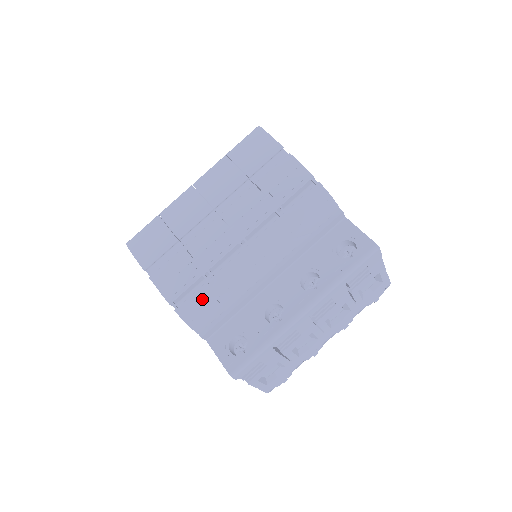
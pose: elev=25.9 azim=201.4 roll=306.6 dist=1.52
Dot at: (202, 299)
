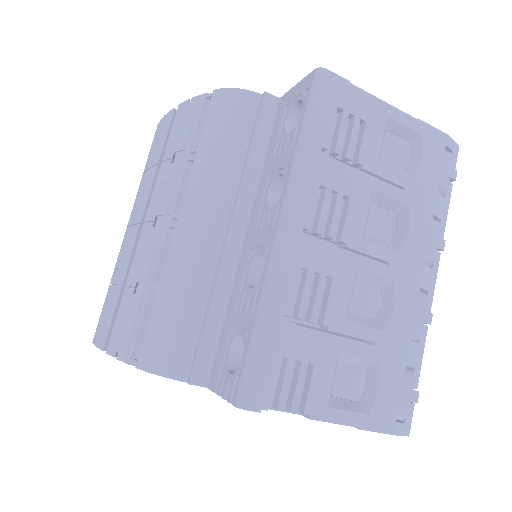
Dot at: (158, 325)
